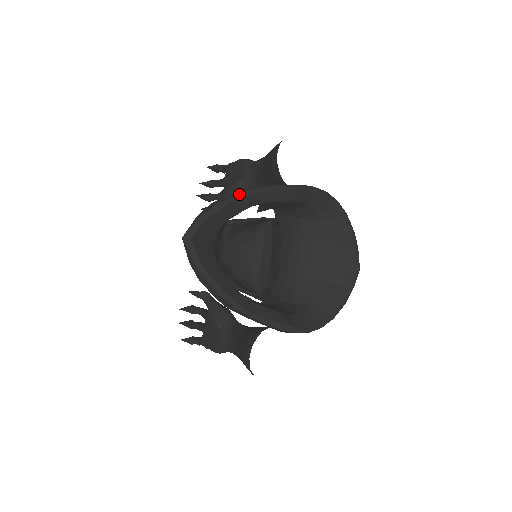
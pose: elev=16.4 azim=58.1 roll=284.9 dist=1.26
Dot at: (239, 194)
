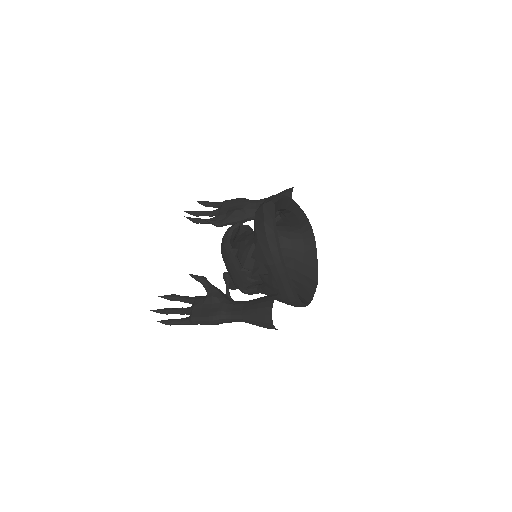
Dot at: (289, 197)
